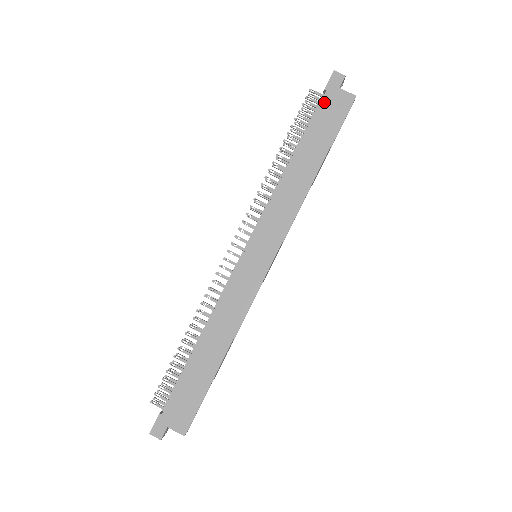
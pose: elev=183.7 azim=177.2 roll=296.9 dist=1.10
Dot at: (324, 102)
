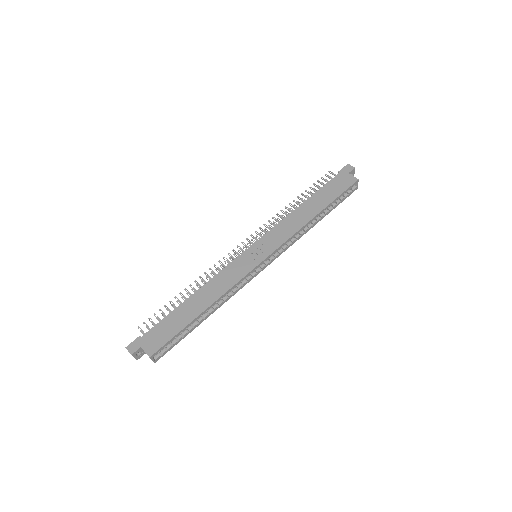
Dot at: (336, 178)
